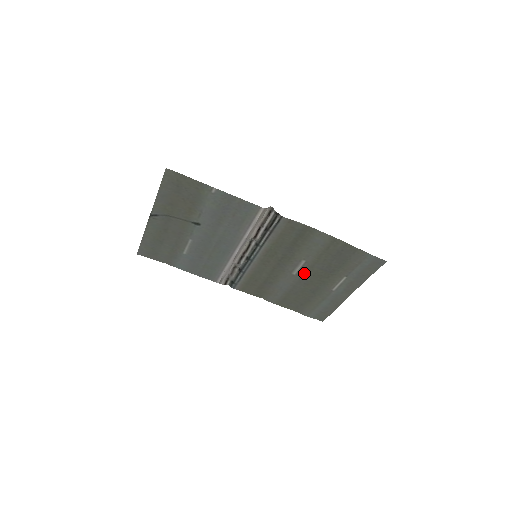
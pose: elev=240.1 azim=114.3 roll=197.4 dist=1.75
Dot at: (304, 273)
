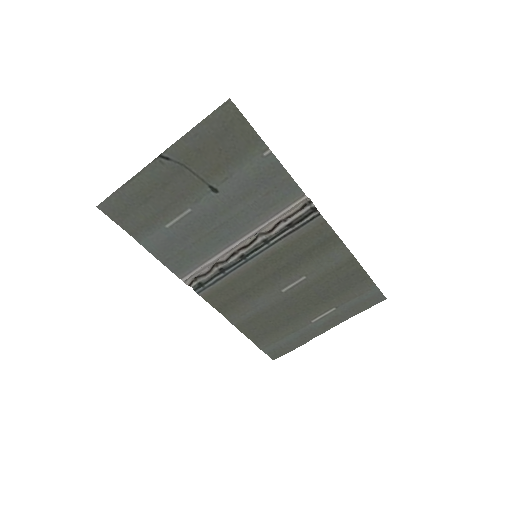
Dot at: (295, 293)
